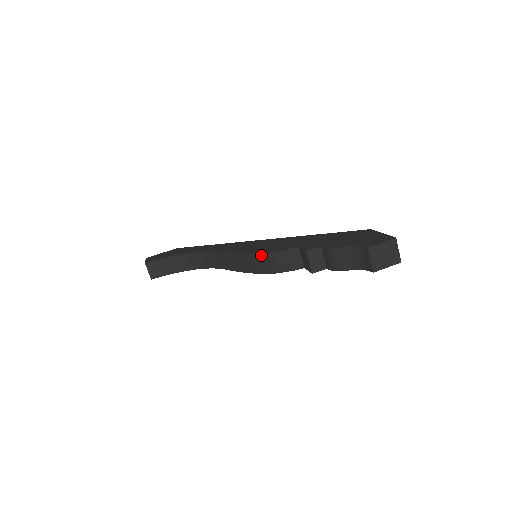
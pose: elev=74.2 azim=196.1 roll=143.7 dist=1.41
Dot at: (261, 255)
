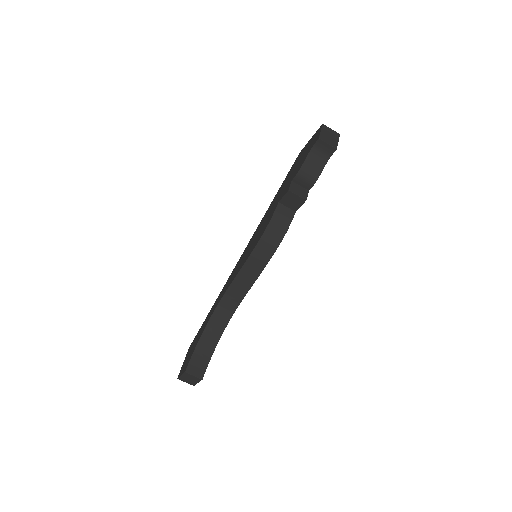
Dot at: (264, 236)
